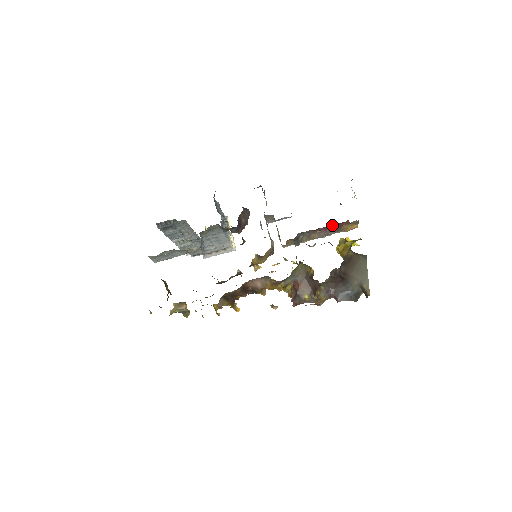
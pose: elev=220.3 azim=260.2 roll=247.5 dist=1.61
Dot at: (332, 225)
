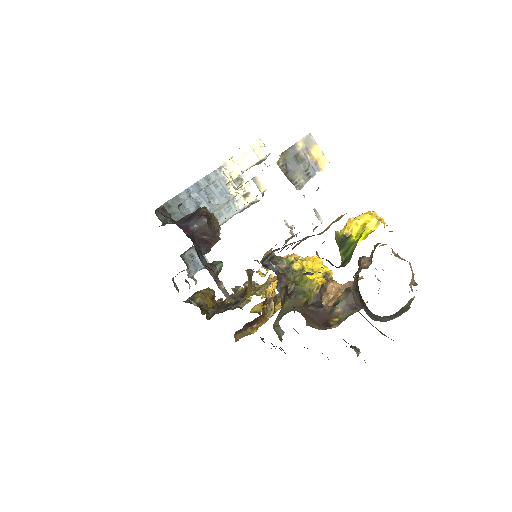
Dot at: occluded
